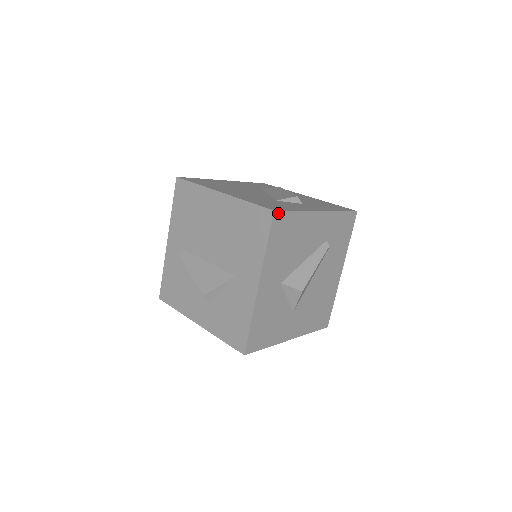
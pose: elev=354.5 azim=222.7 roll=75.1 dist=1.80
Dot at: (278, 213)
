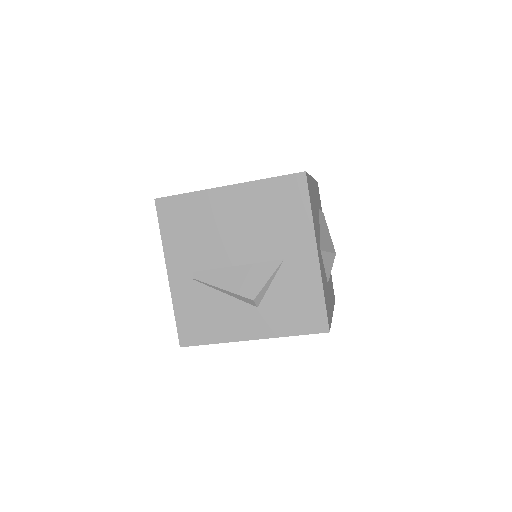
Dot at: (306, 175)
